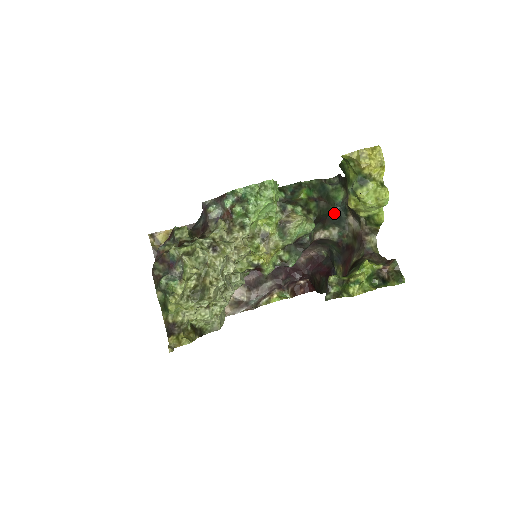
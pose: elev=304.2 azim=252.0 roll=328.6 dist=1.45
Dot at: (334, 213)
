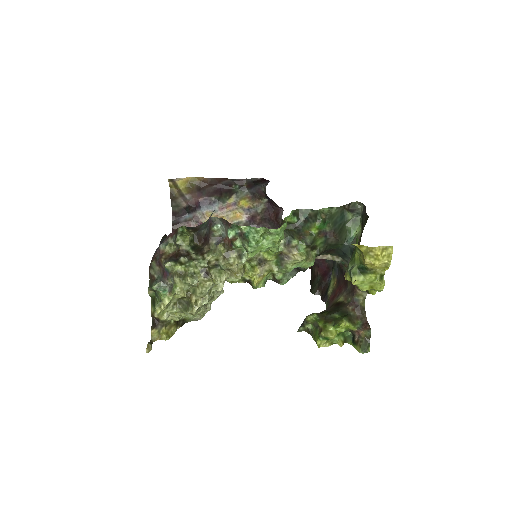
Dot at: (341, 248)
